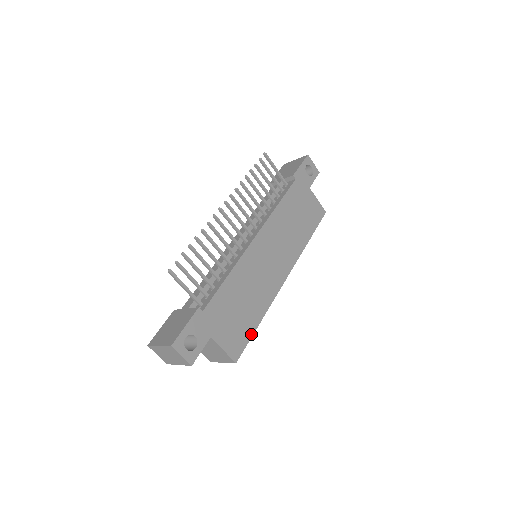
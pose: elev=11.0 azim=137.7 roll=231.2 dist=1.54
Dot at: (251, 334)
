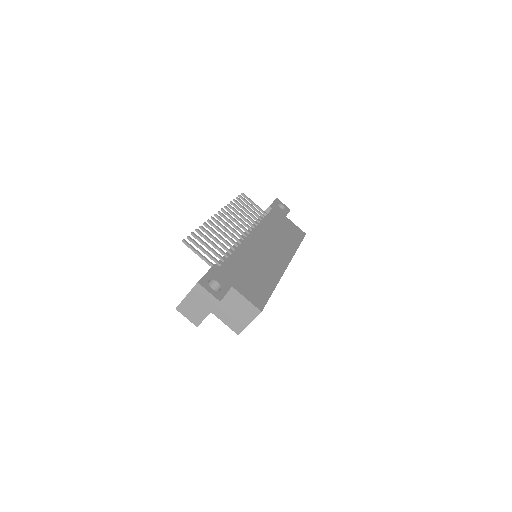
Dot at: (269, 295)
